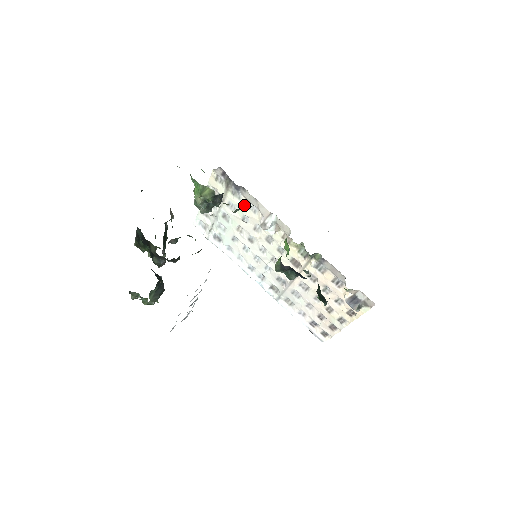
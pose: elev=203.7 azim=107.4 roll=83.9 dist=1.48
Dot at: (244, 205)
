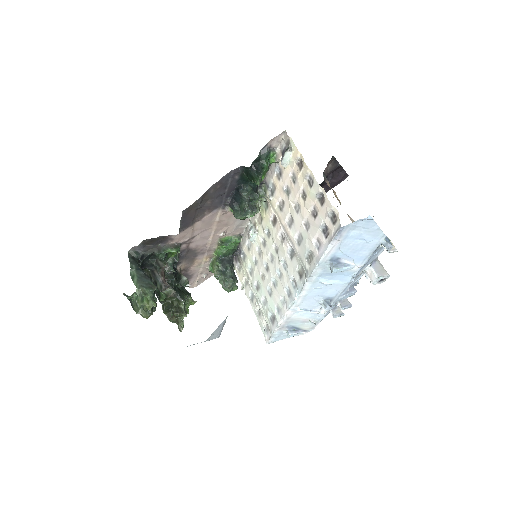
Dot at: (248, 254)
